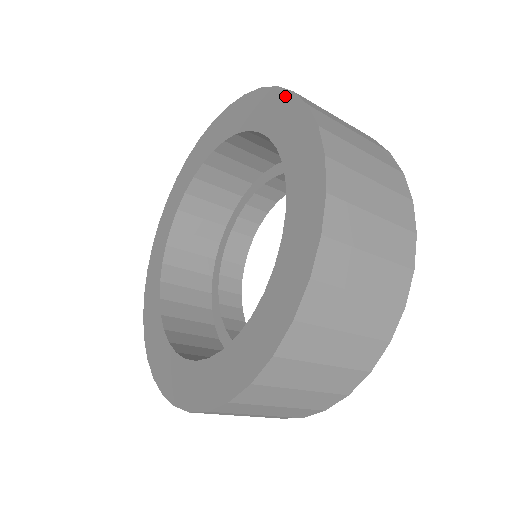
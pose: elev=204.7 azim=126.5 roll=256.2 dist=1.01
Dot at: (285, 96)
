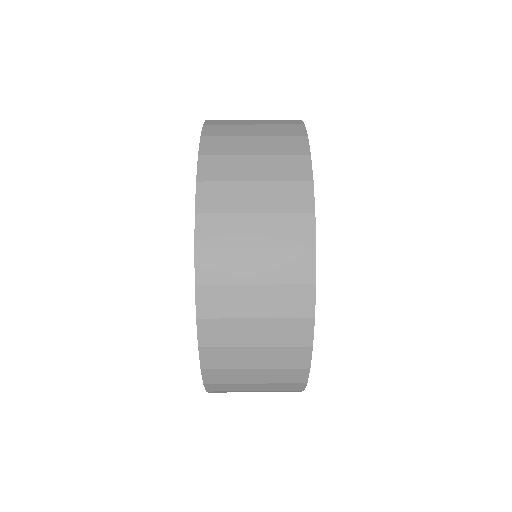
Dot at: (200, 358)
